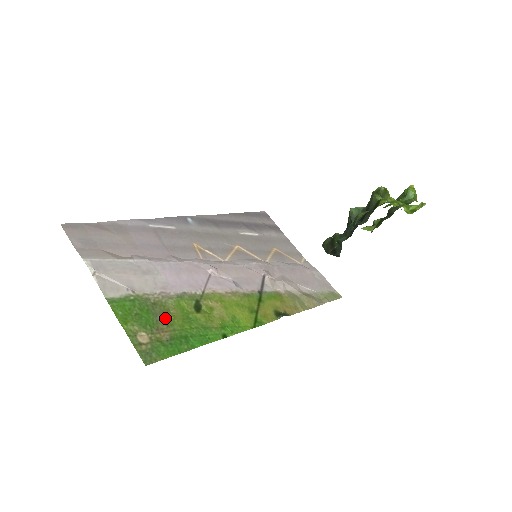
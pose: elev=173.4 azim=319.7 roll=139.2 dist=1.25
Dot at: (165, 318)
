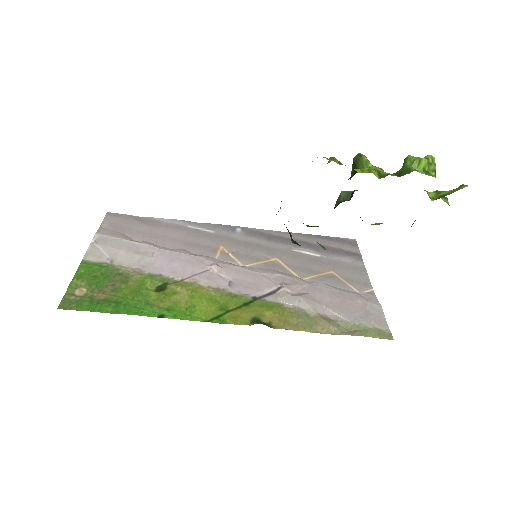
Dot at: (117, 285)
